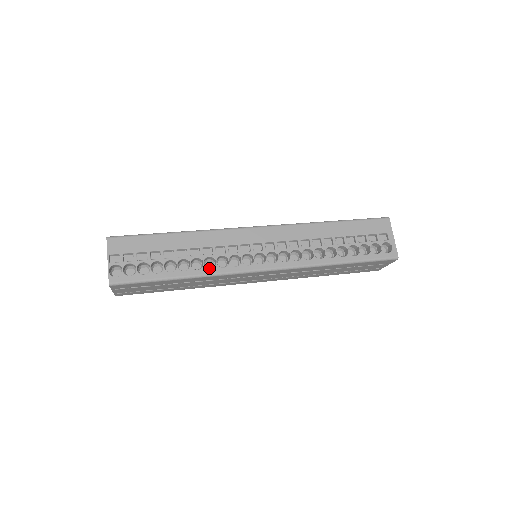
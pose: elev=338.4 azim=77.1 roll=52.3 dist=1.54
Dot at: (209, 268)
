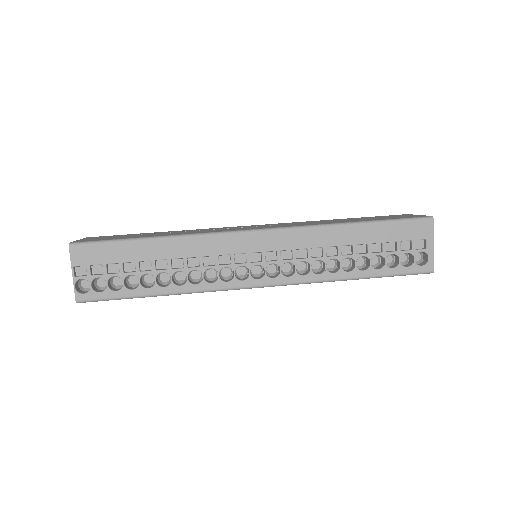
Dot at: (194, 284)
